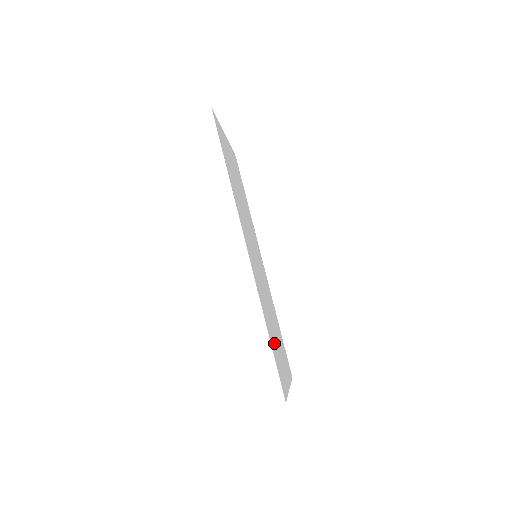
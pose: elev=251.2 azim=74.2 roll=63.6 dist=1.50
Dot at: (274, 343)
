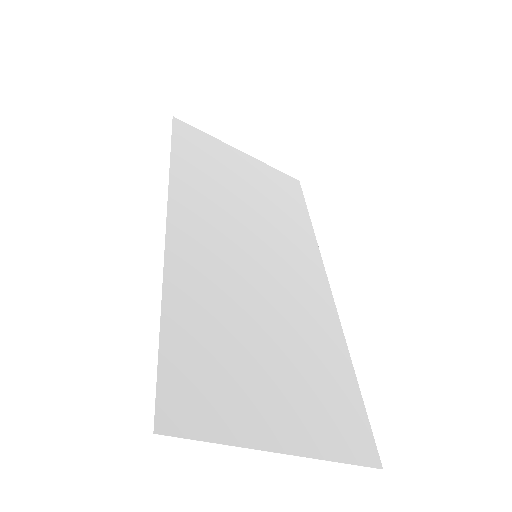
Dot at: (212, 351)
